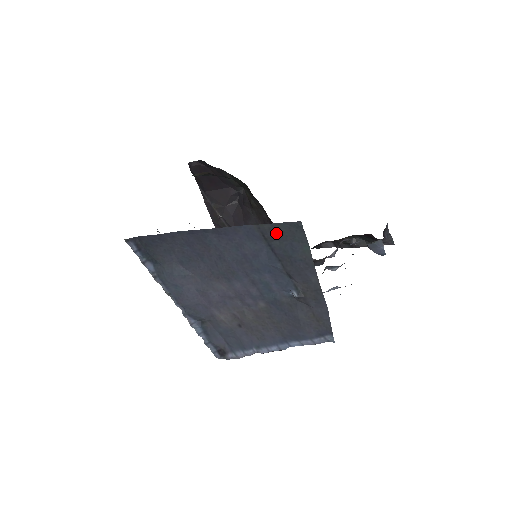
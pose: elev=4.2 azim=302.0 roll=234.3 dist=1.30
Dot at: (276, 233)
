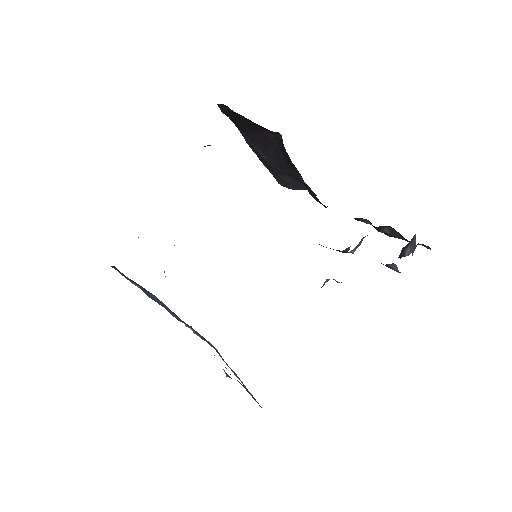
Dot at: occluded
